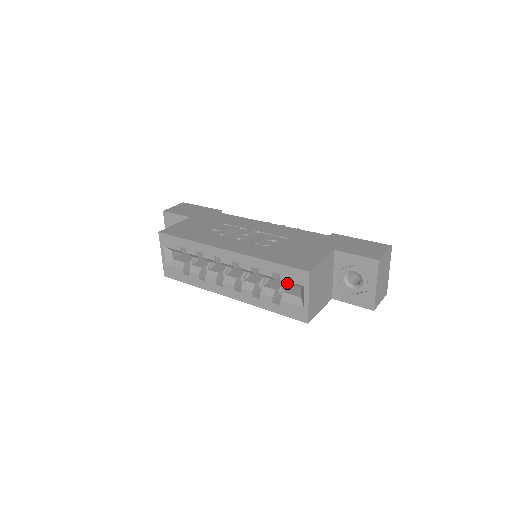
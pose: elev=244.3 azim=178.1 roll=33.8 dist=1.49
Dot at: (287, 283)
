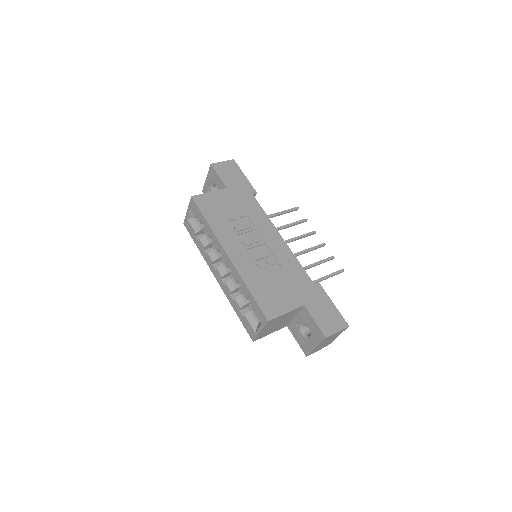
Dot at: occluded
